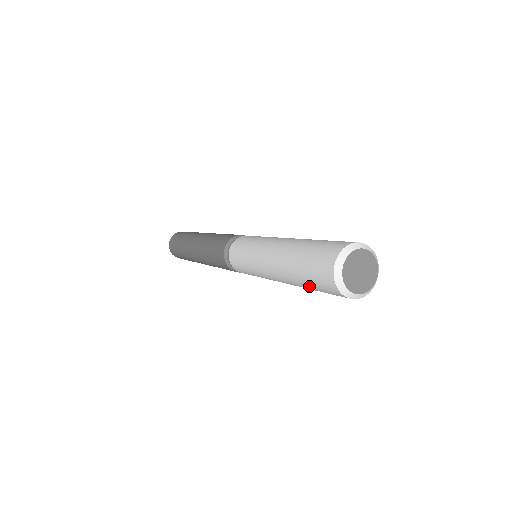
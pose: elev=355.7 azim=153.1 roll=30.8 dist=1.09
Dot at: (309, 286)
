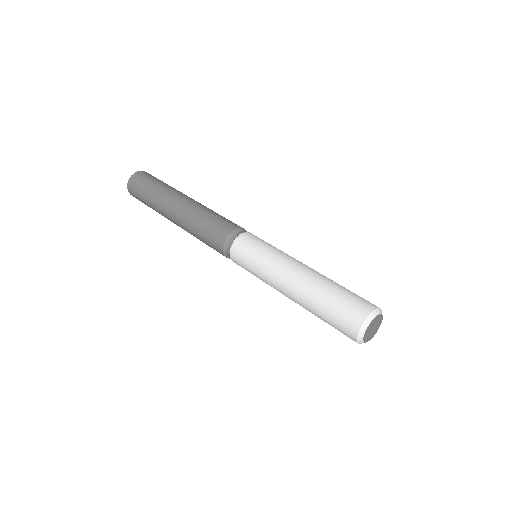
Dot at: (324, 317)
